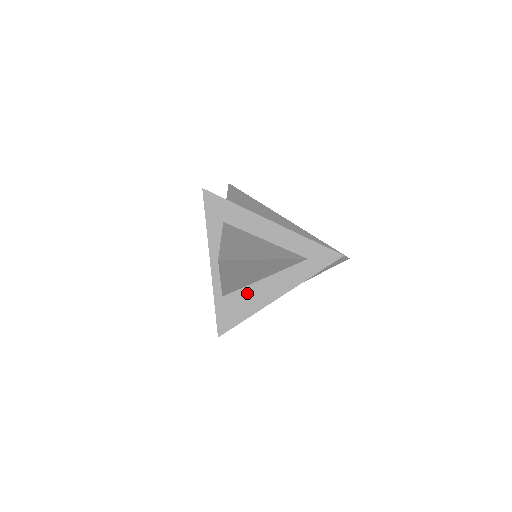
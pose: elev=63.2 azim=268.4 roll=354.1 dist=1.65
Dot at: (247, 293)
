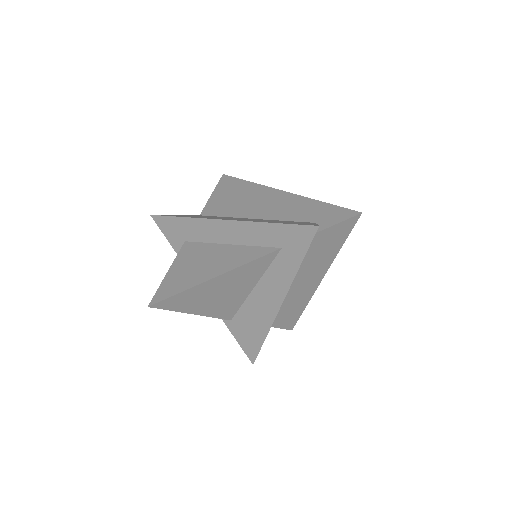
Dot at: (249, 310)
